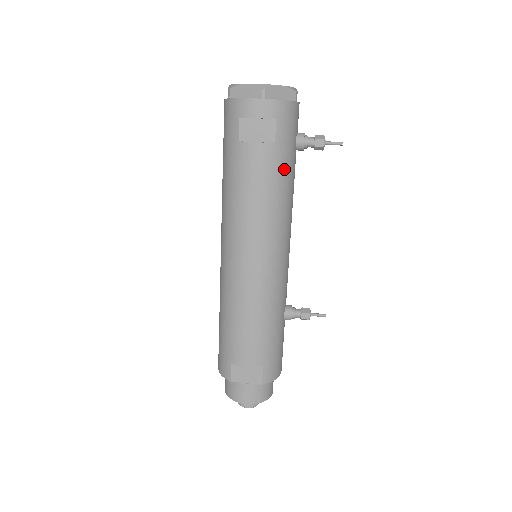
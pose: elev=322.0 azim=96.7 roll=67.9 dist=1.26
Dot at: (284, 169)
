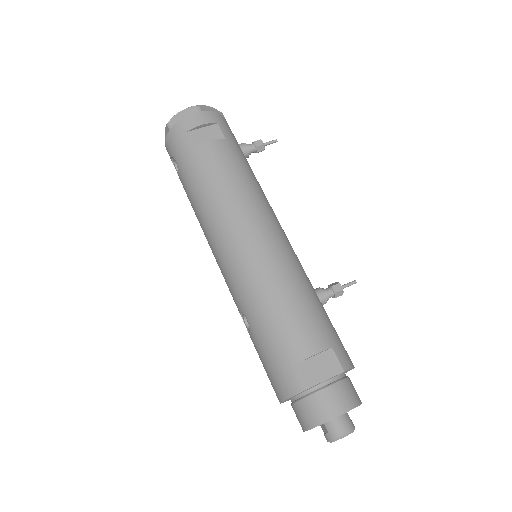
Dot at: (243, 159)
